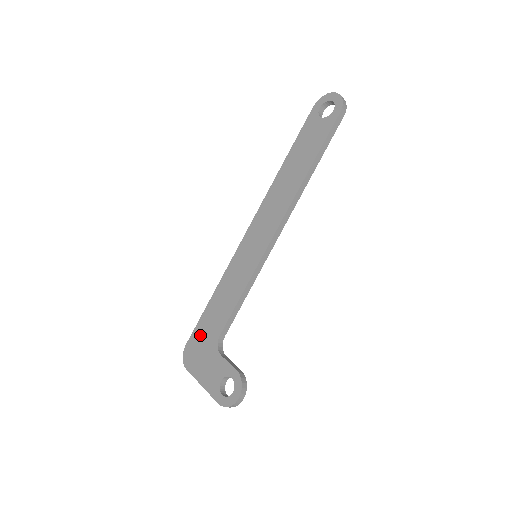
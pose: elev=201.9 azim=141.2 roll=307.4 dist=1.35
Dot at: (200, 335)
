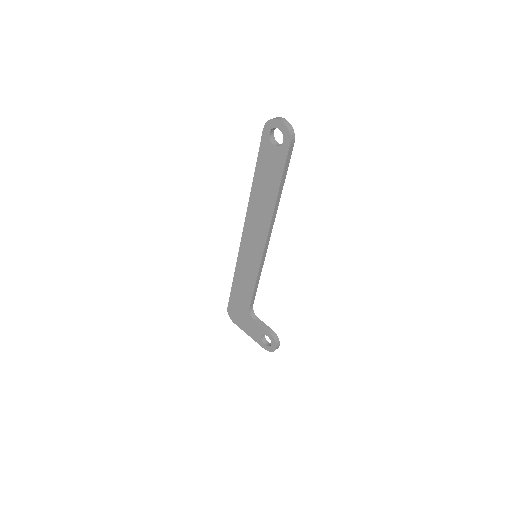
Dot at: (235, 304)
